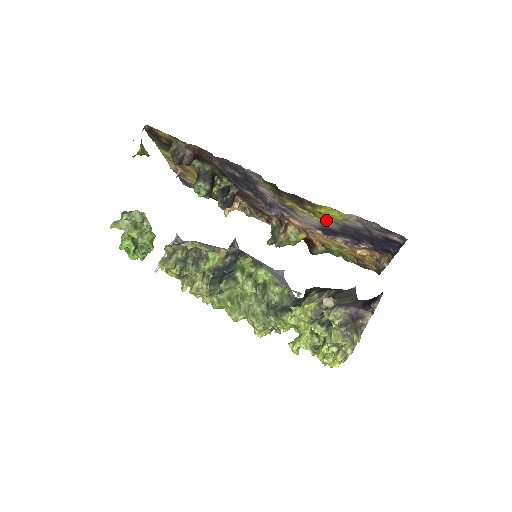
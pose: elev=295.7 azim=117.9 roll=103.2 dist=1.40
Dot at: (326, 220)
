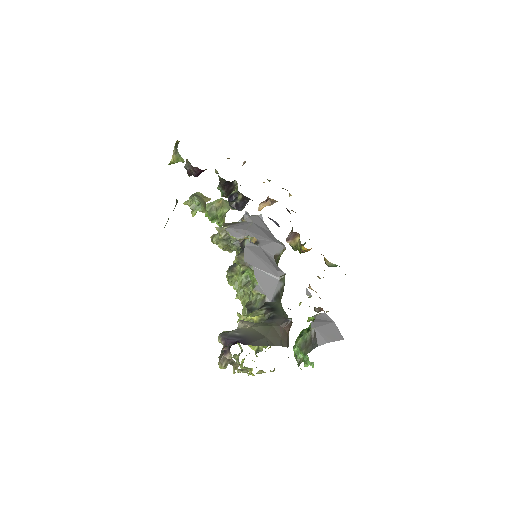
Dot at: occluded
